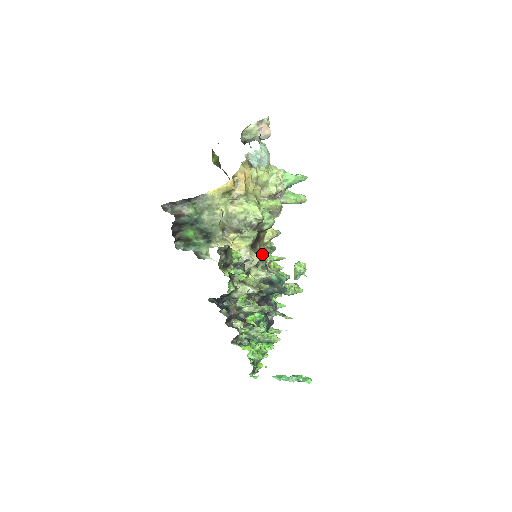
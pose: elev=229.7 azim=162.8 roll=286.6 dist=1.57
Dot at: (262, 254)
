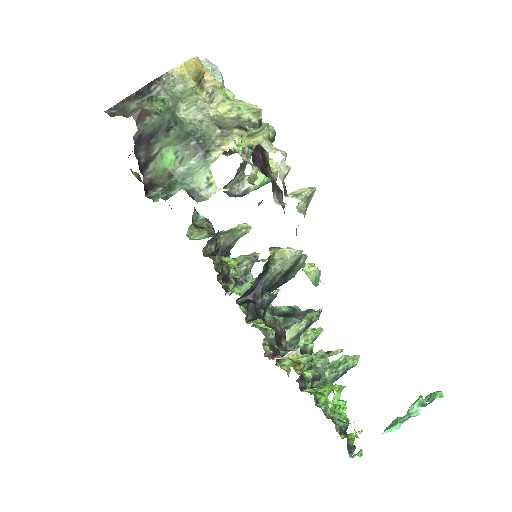
Dot at: (279, 190)
